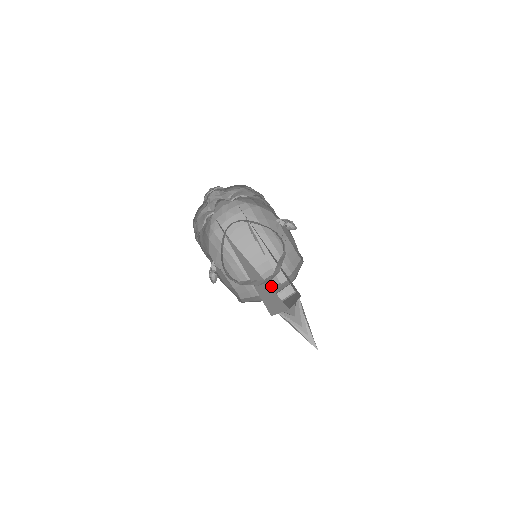
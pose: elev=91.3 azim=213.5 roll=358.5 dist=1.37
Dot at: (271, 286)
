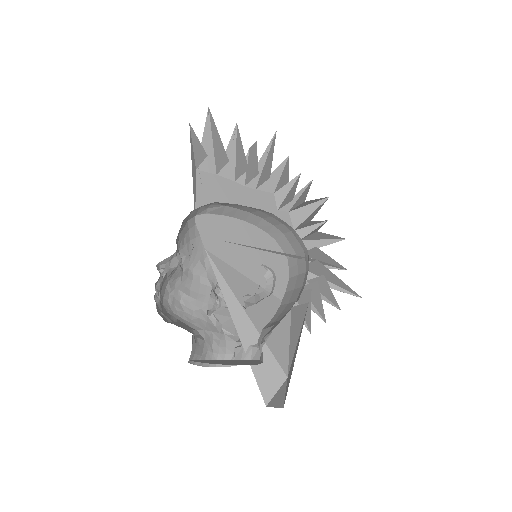
Dot at: (292, 253)
